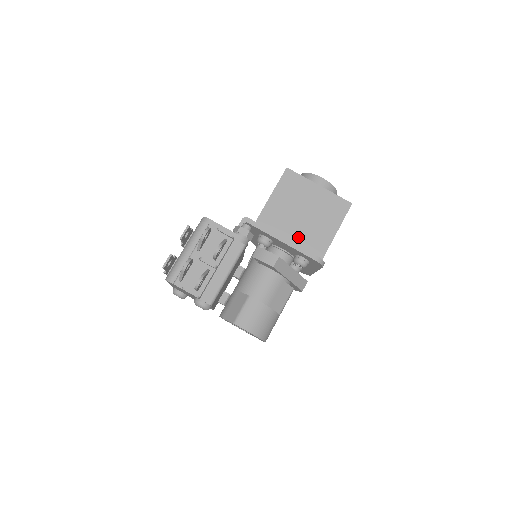
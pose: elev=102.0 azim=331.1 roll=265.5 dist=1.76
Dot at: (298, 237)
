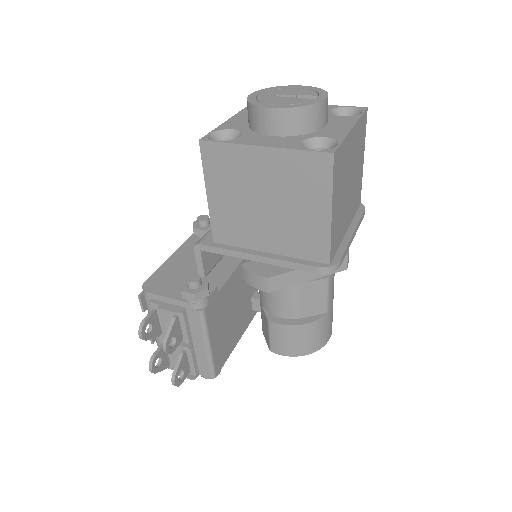
Dot at: (278, 243)
